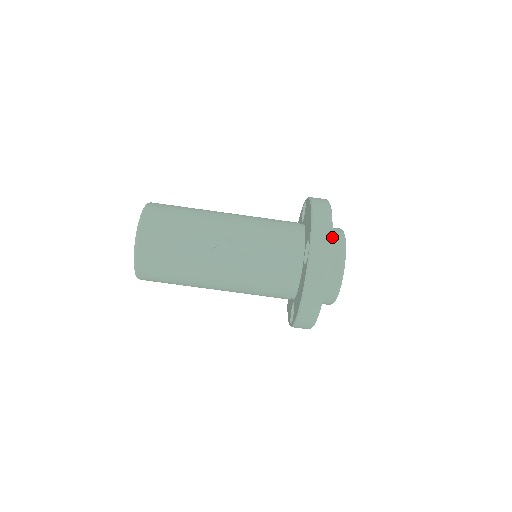
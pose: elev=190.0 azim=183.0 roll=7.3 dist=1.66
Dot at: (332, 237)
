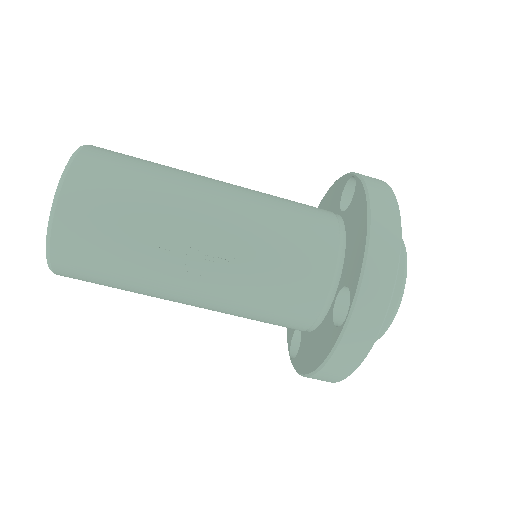
Dot at: occluded
